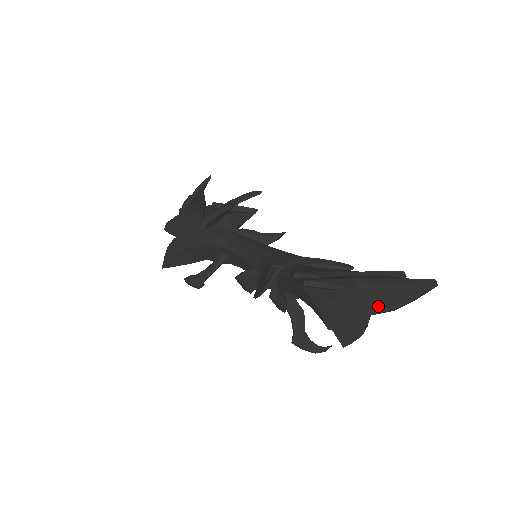
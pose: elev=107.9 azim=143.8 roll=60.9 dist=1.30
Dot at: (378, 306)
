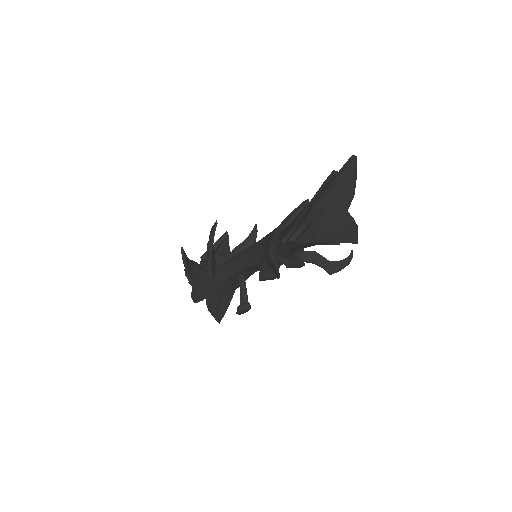
Dot at: (344, 203)
